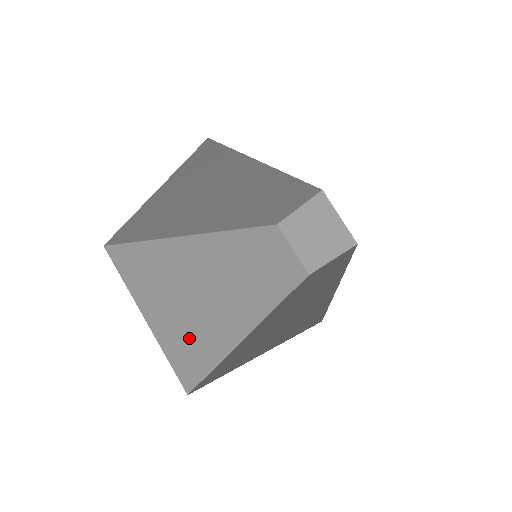
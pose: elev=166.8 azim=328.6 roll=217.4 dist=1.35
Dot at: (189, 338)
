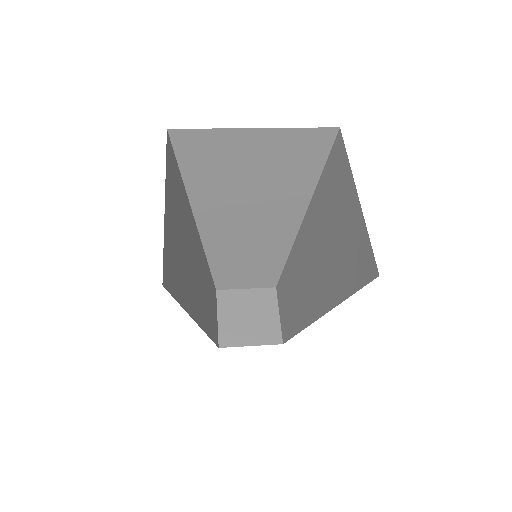
Dot at: (175, 256)
